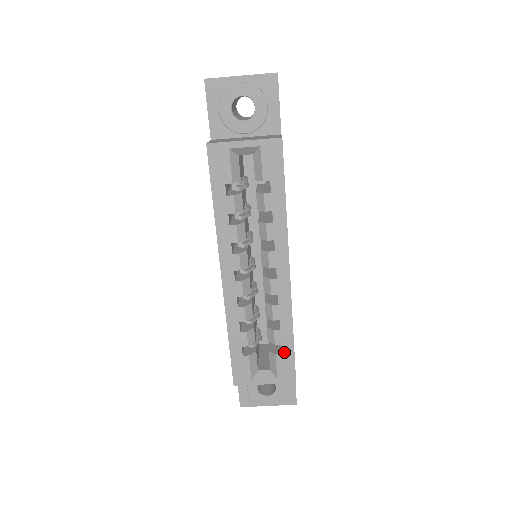
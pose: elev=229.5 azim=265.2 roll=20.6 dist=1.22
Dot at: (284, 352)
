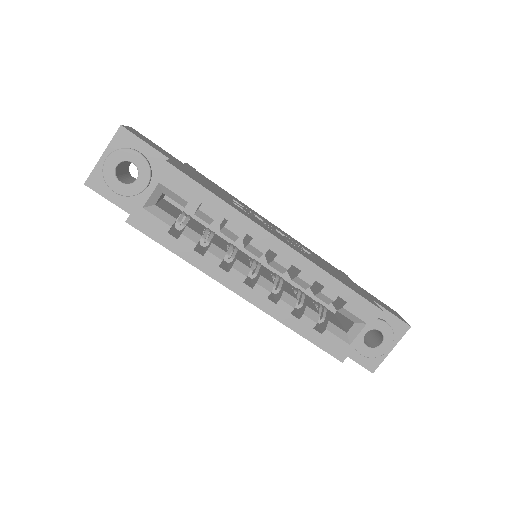
Dot at: (347, 299)
